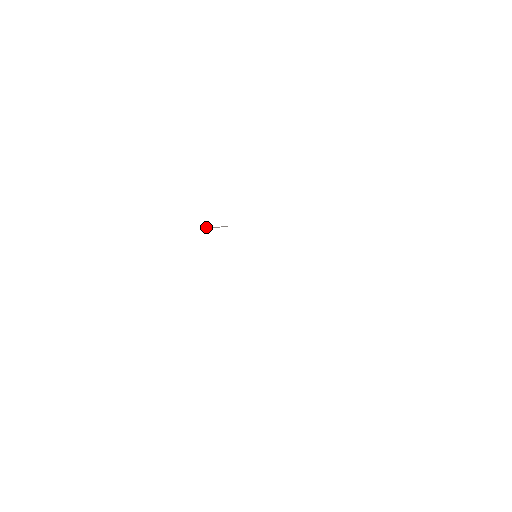
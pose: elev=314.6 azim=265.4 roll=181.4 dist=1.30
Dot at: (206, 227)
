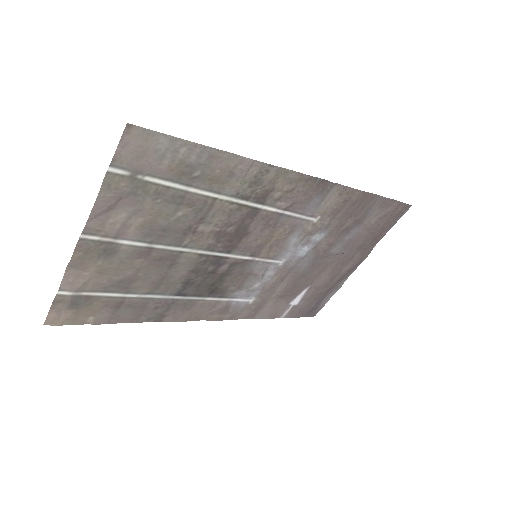
Dot at: (181, 294)
